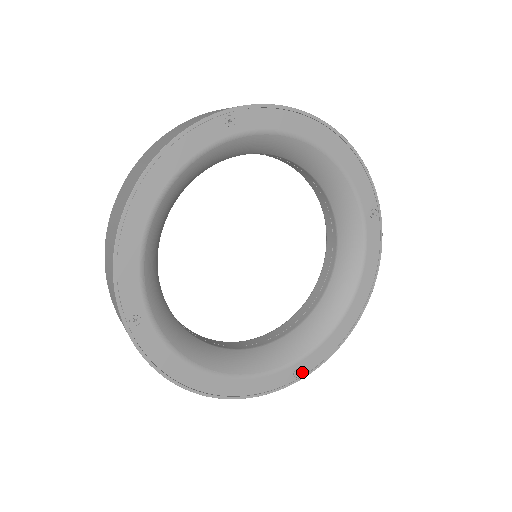
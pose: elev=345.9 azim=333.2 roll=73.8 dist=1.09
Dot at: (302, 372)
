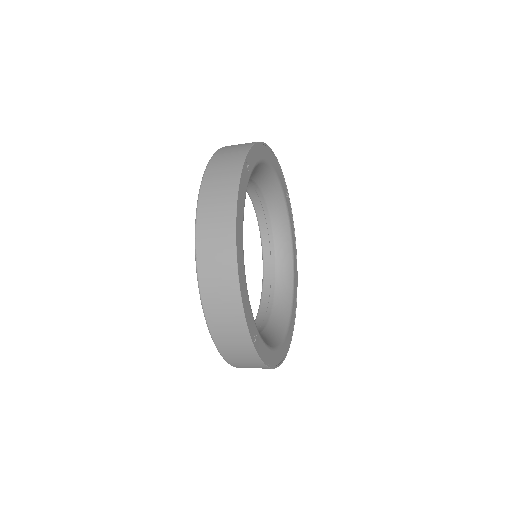
Dot at: (294, 318)
